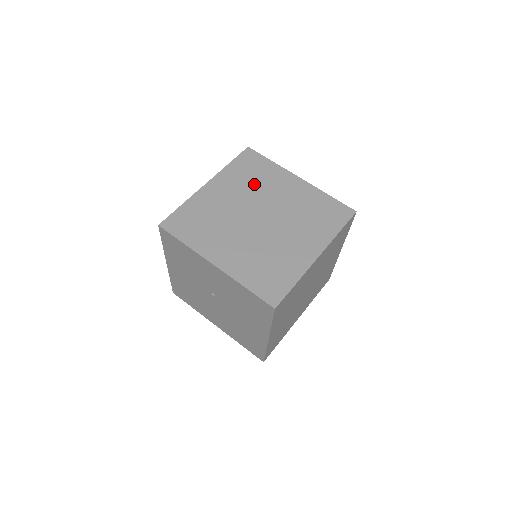
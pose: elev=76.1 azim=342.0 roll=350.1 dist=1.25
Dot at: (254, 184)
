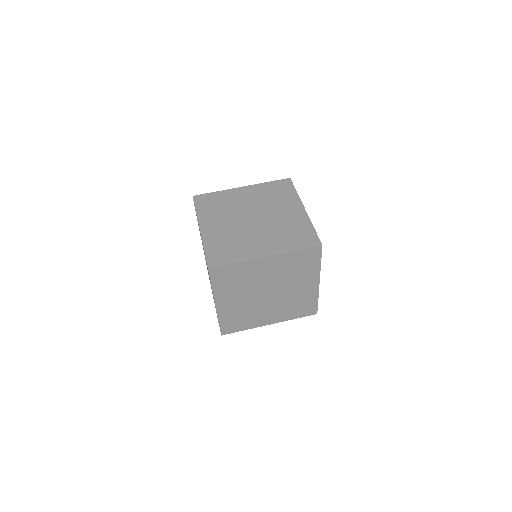
Dot at: (270, 199)
